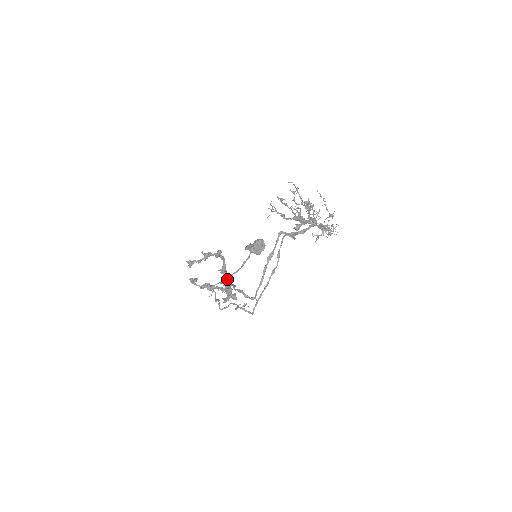
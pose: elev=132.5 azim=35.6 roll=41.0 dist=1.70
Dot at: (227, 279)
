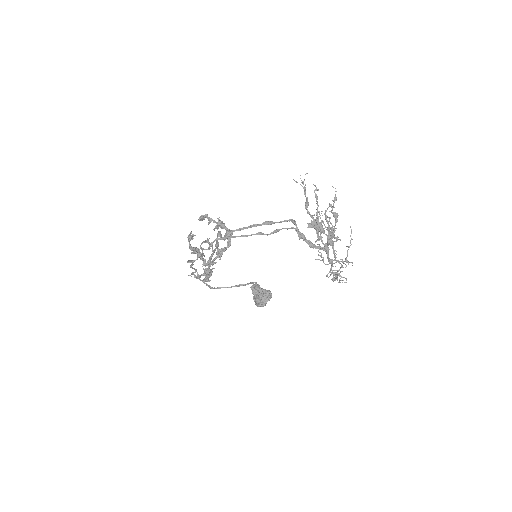
Dot at: (214, 288)
